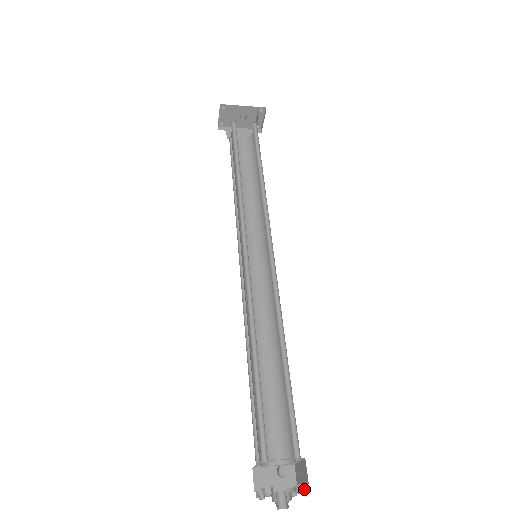
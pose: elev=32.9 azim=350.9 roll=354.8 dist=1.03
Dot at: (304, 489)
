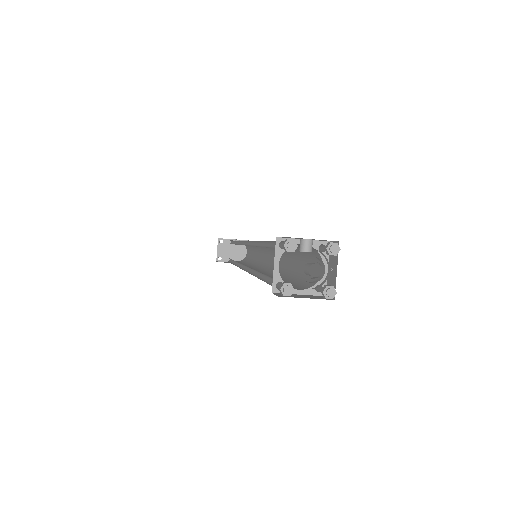
Dot at: occluded
